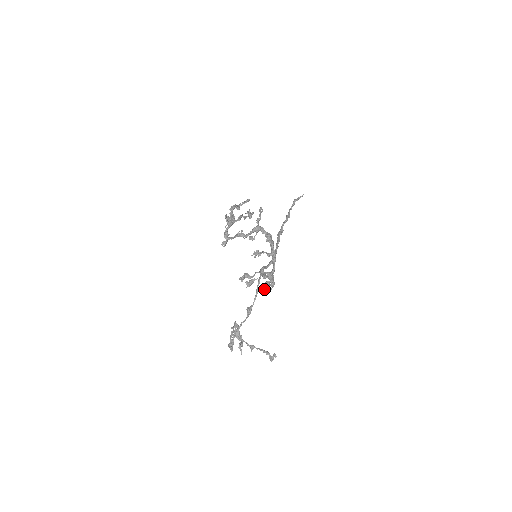
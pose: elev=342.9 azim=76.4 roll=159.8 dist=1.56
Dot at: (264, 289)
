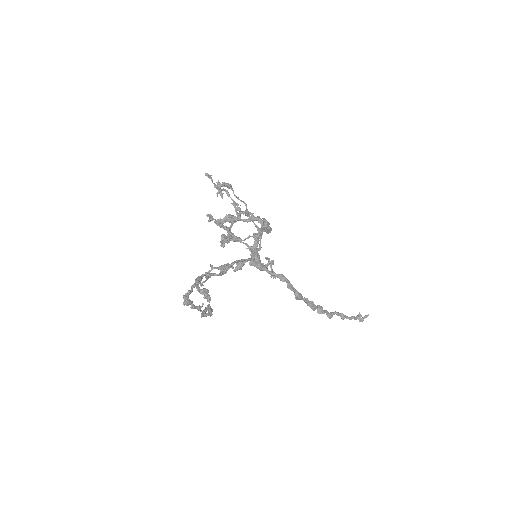
Dot at: (222, 185)
